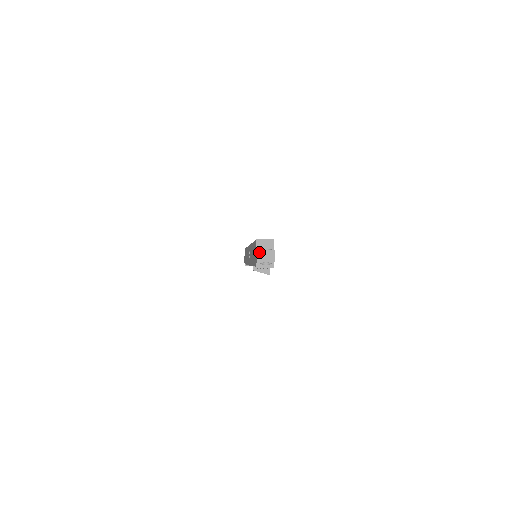
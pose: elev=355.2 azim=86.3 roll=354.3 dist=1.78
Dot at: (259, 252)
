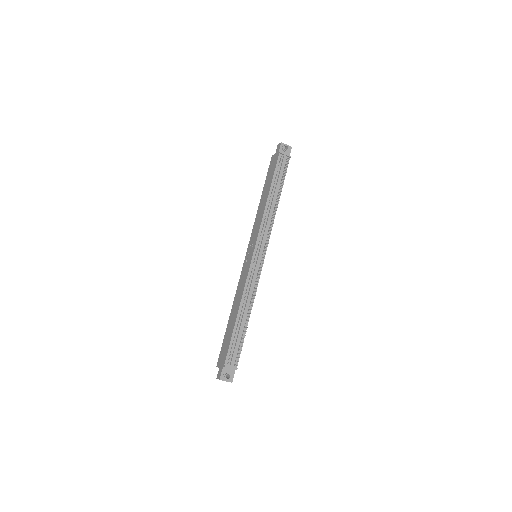
Dot at: occluded
